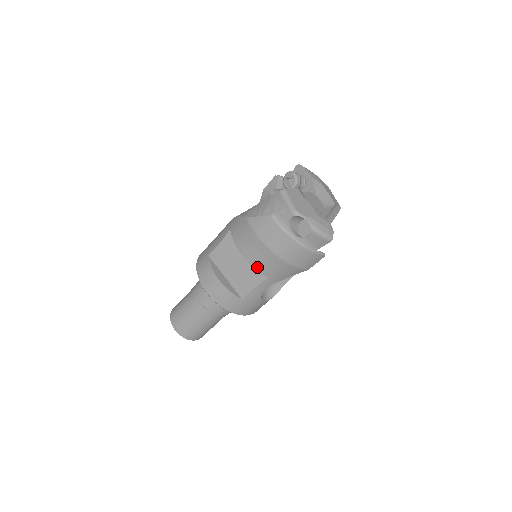
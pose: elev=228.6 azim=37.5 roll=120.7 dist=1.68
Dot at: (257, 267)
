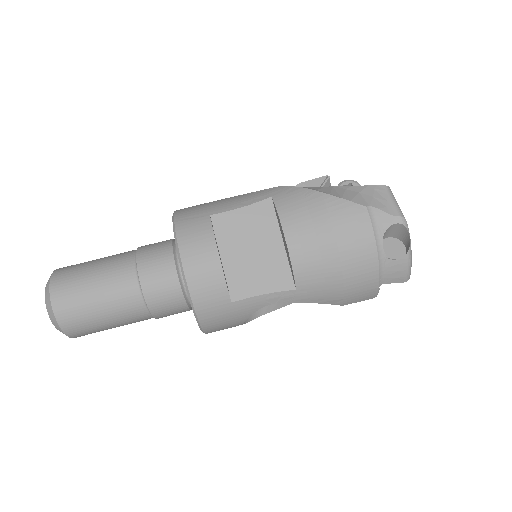
Dot at: (296, 265)
